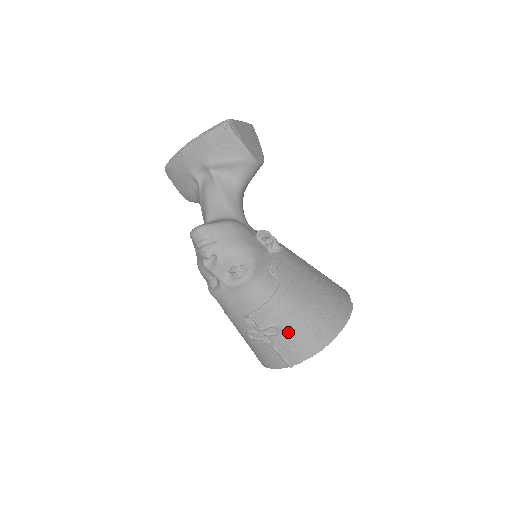
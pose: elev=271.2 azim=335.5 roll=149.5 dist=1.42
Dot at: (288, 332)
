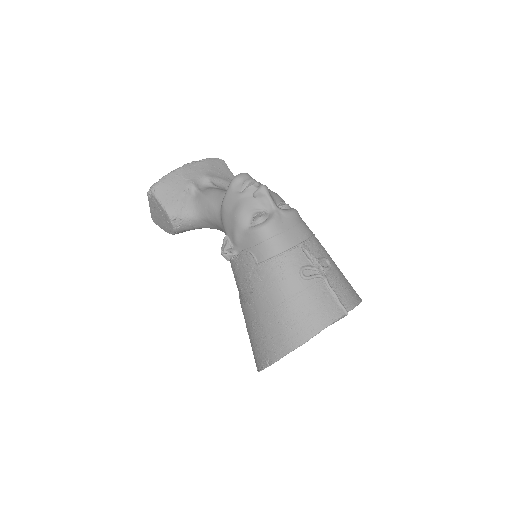
Dot at: (336, 271)
